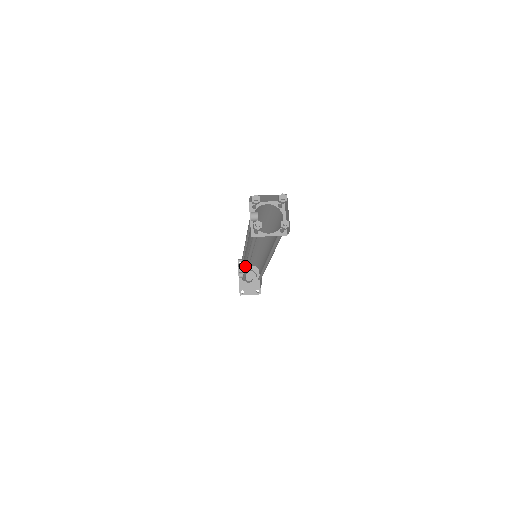
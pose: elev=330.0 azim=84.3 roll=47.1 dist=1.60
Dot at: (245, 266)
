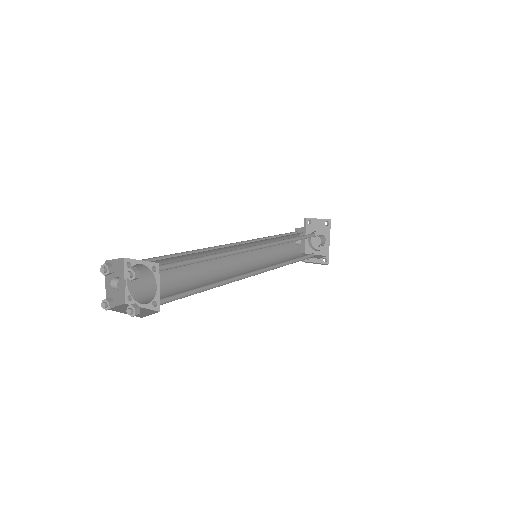
Dot at: (250, 263)
